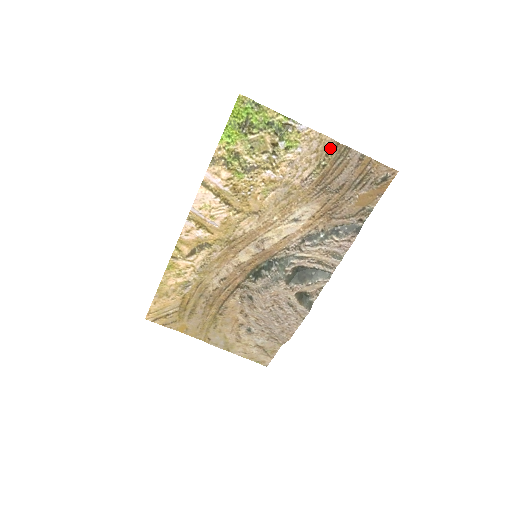
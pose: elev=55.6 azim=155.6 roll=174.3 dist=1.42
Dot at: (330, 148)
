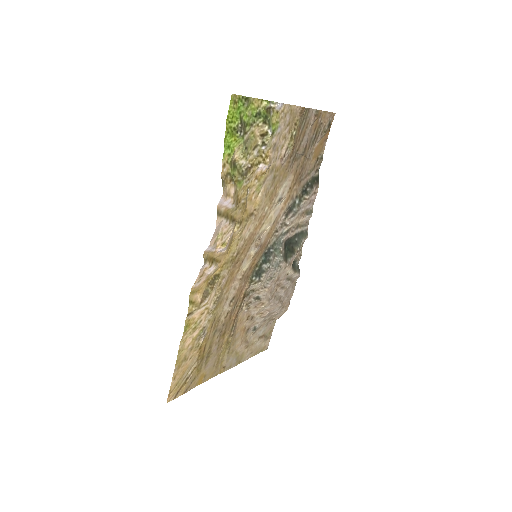
Dot at: (297, 116)
